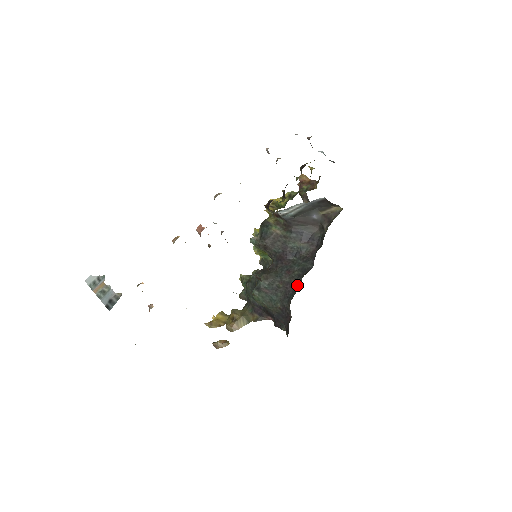
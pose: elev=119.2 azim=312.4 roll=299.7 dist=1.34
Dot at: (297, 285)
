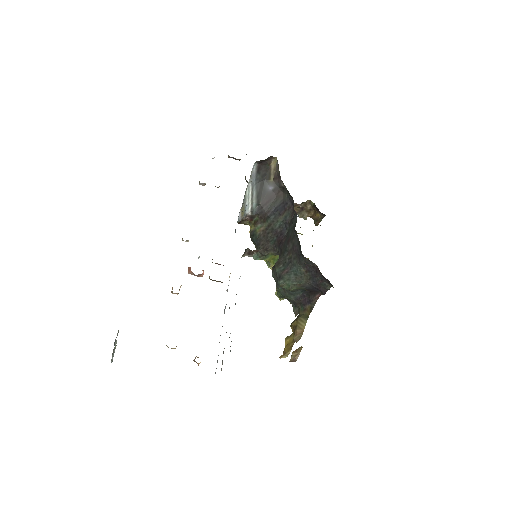
Dot at: (297, 238)
